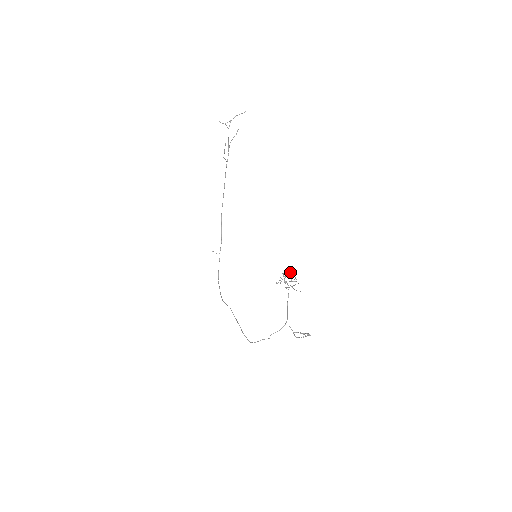
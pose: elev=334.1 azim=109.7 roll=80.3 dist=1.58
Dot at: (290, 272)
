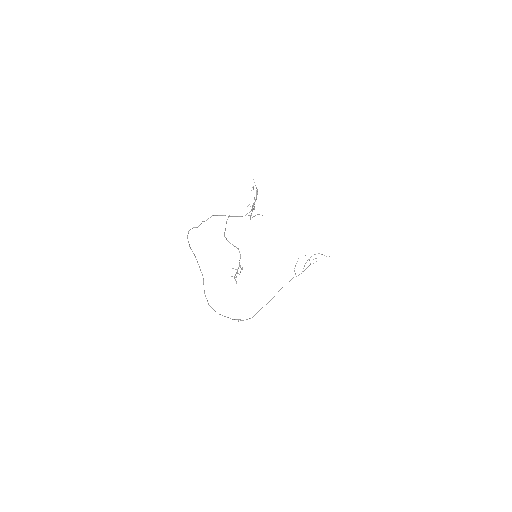
Dot at: occluded
